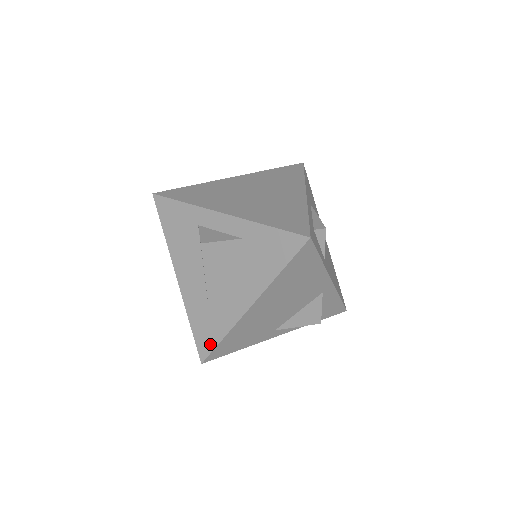
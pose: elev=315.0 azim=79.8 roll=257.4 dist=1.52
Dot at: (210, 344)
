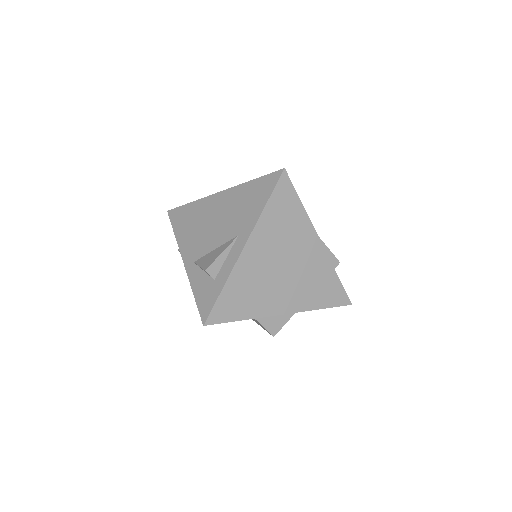
Dot at: occluded
